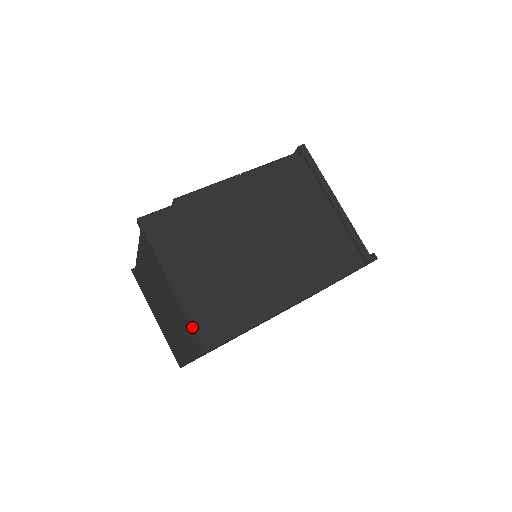
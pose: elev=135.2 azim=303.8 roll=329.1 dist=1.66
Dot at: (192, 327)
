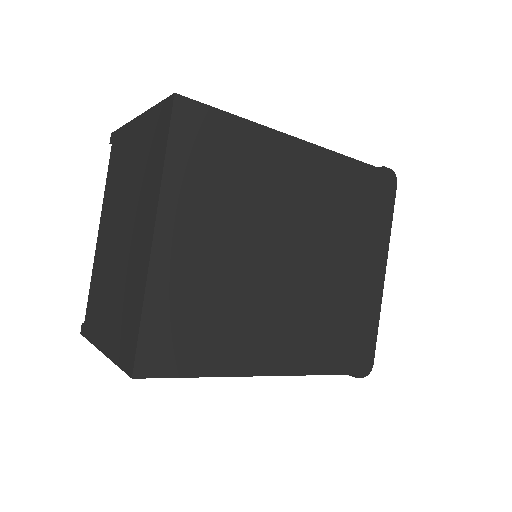
Dot at: (158, 106)
